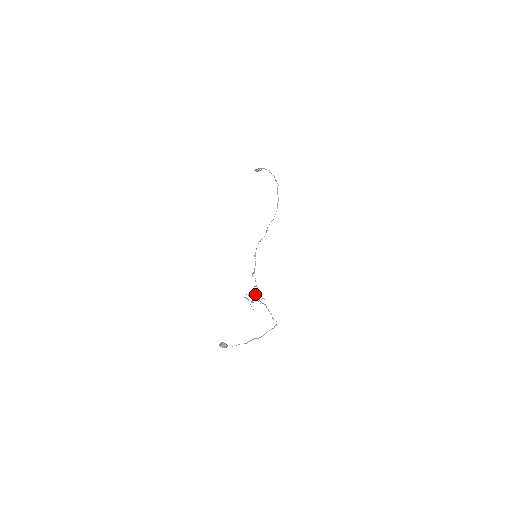
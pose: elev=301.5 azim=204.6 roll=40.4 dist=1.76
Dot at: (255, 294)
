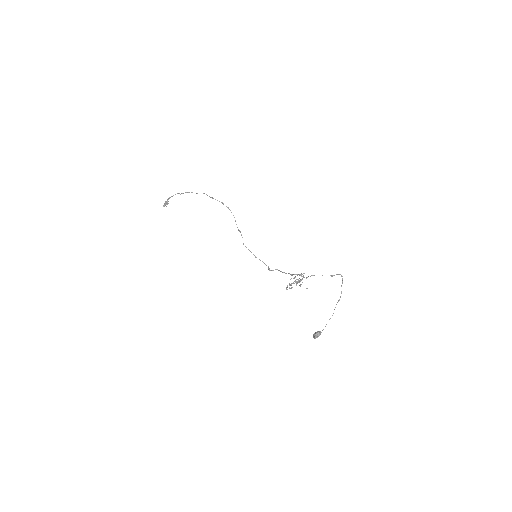
Dot at: (294, 278)
